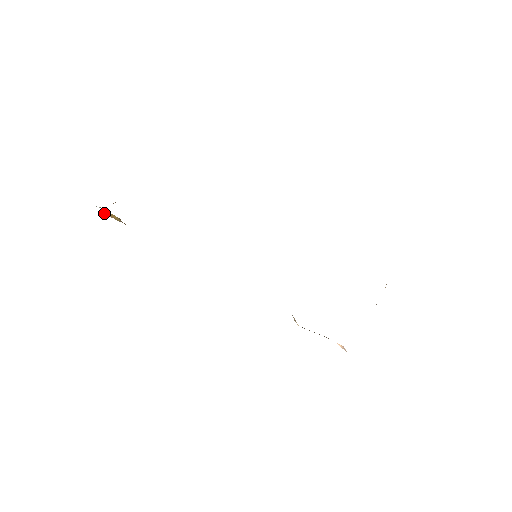
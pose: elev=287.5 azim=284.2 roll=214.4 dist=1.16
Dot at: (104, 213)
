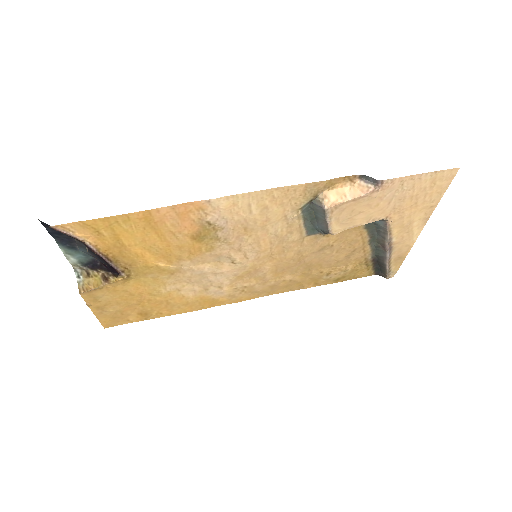
Dot at: (80, 291)
